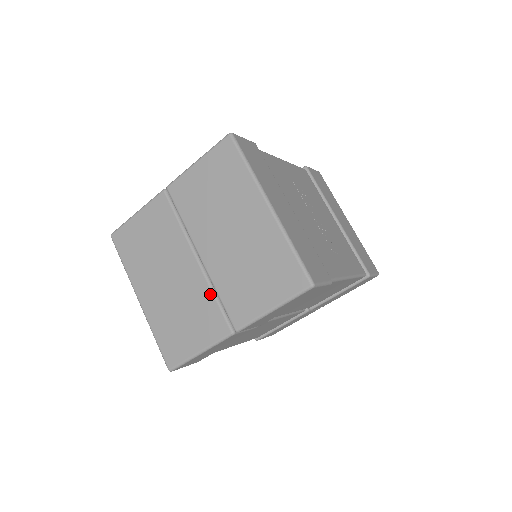
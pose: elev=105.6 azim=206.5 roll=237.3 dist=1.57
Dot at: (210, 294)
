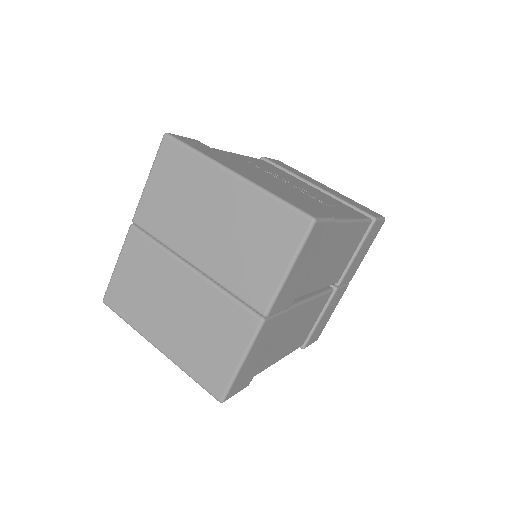
Dot at: (221, 295)
